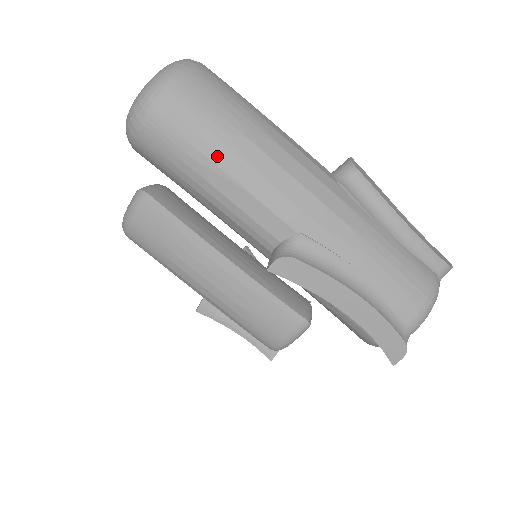
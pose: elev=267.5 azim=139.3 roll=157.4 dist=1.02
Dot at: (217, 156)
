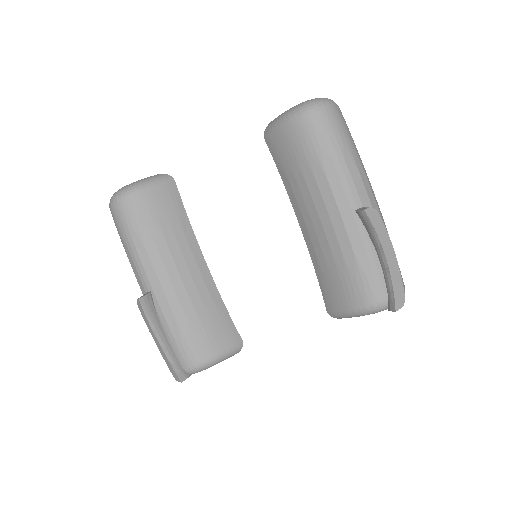
Dot at: (351, 147)
